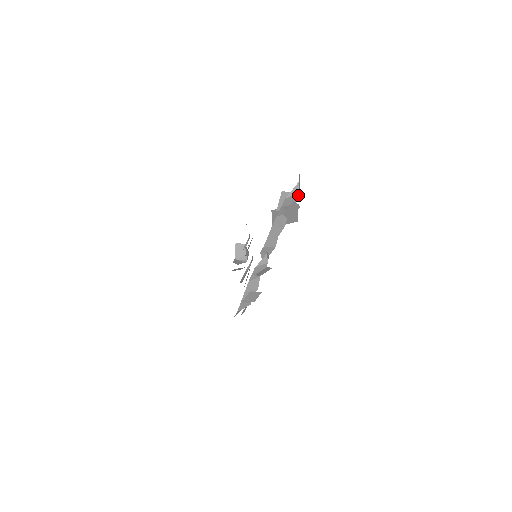
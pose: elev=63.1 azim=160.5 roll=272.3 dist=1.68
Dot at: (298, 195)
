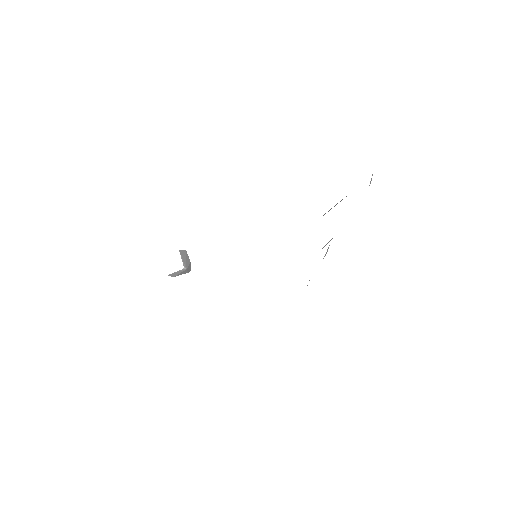
Dot at: occluded
